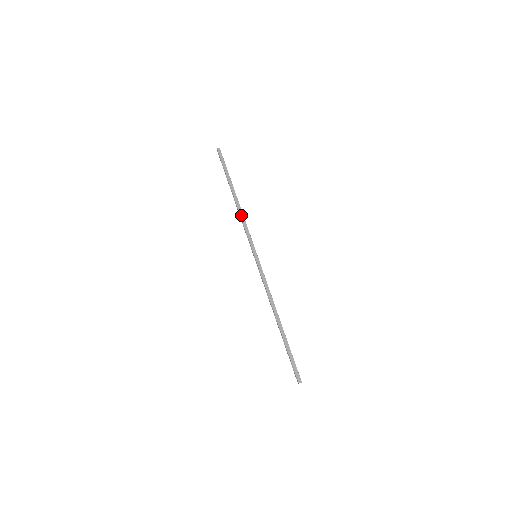
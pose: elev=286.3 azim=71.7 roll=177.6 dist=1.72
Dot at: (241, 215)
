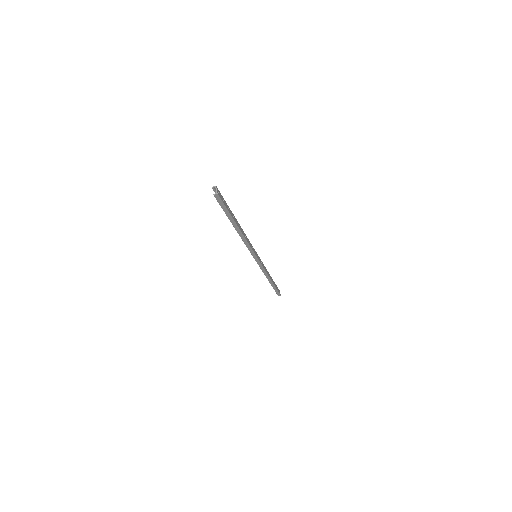
Dot at: (244, 241)
